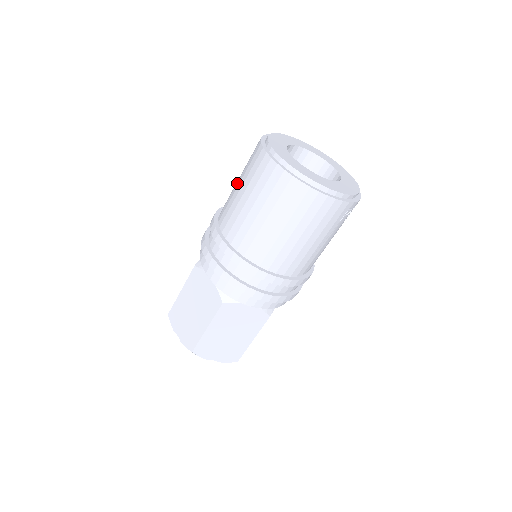
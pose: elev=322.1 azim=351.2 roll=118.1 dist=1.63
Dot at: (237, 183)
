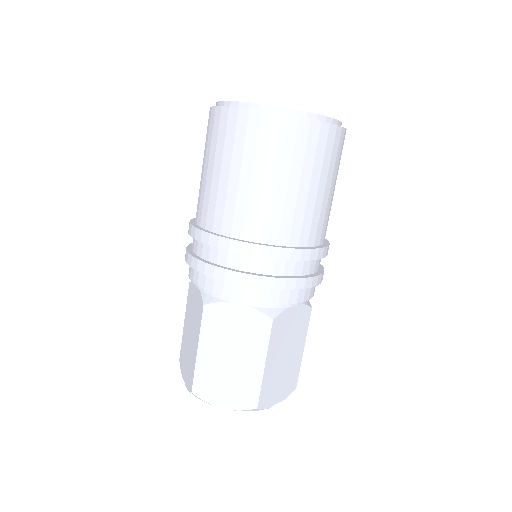
Dot at: (214, 173)
